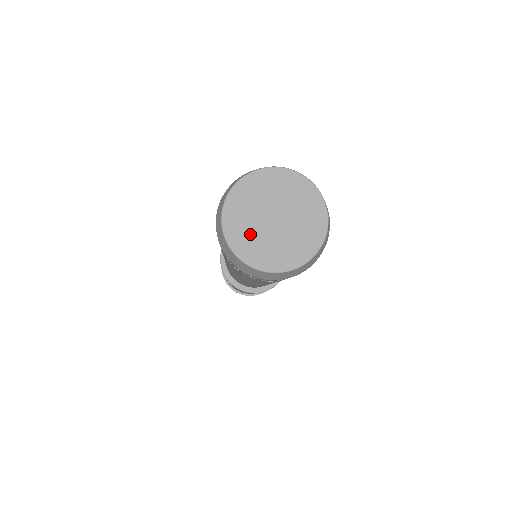
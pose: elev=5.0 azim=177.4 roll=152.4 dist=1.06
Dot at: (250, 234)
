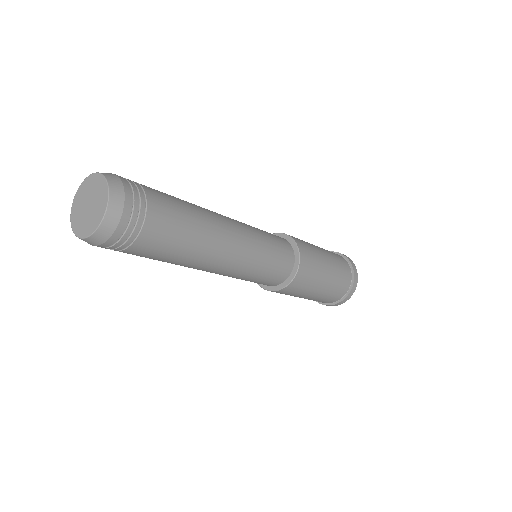
Dot at: (78, 214)
